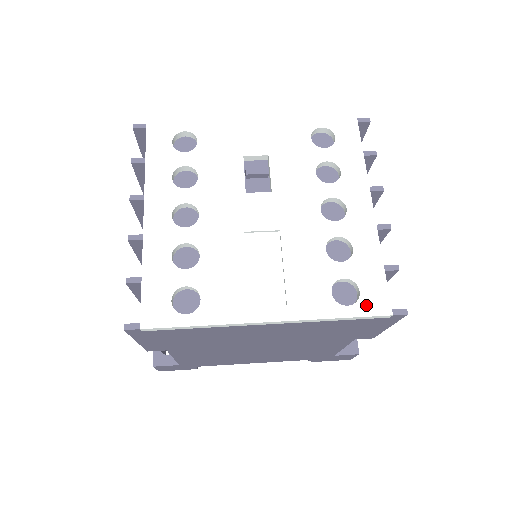
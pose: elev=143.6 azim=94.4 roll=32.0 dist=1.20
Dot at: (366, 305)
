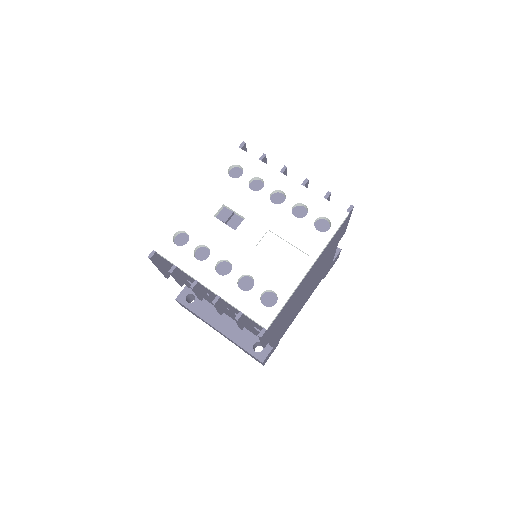
Dot at: (336, 221)
